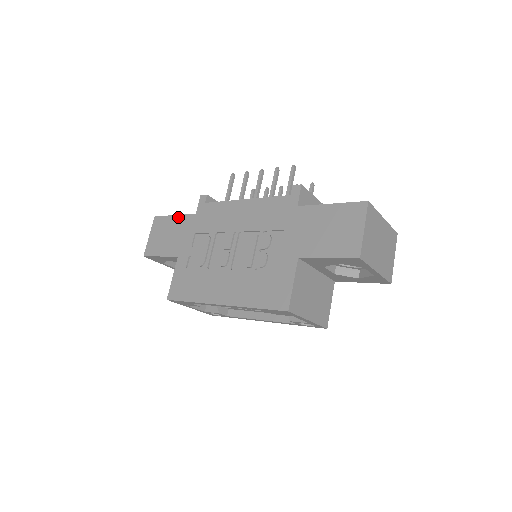
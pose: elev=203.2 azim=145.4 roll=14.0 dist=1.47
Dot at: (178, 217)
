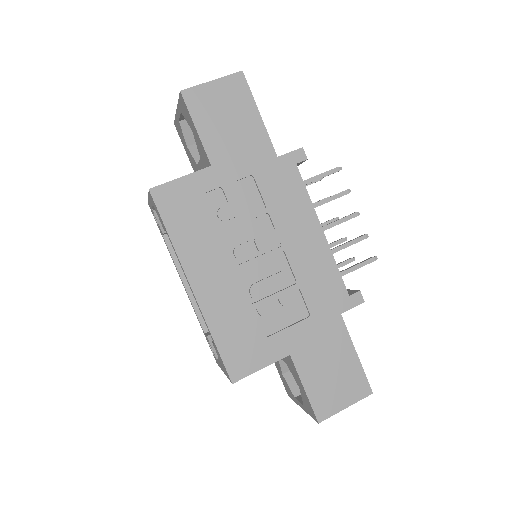
Dot at: (261, 125)
